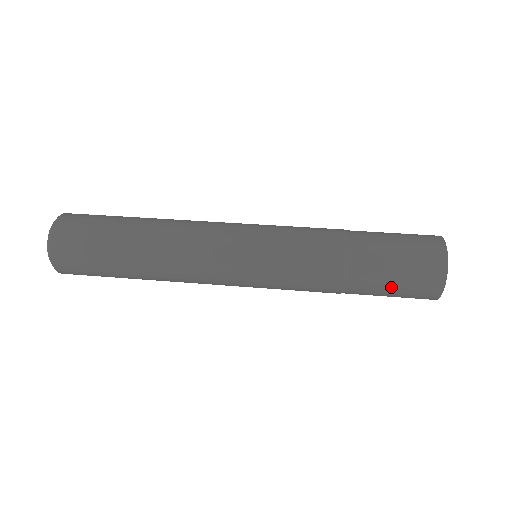
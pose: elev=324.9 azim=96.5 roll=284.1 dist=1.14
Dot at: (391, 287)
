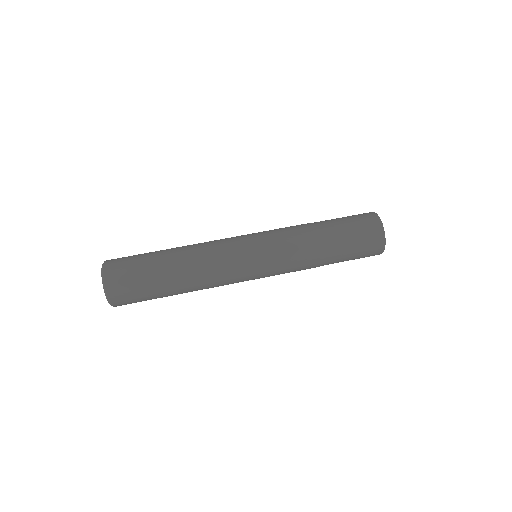
Dot at: occluded
